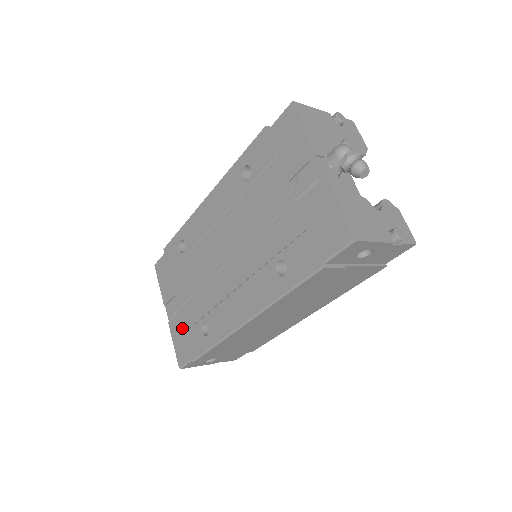
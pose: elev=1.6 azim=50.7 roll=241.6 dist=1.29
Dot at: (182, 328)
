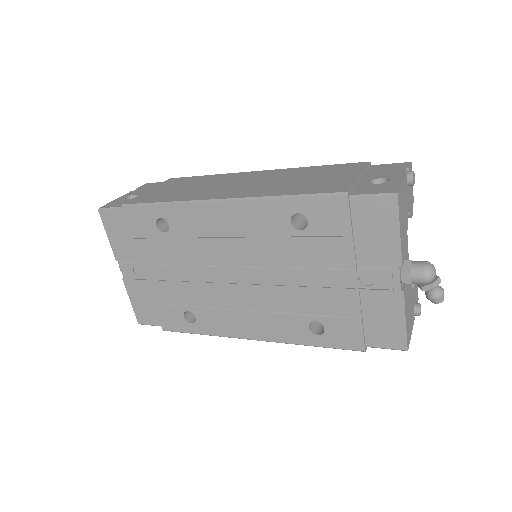
Dot at: (148, 296)
